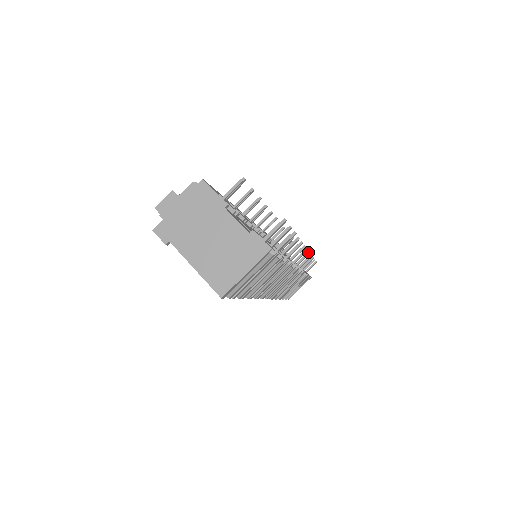
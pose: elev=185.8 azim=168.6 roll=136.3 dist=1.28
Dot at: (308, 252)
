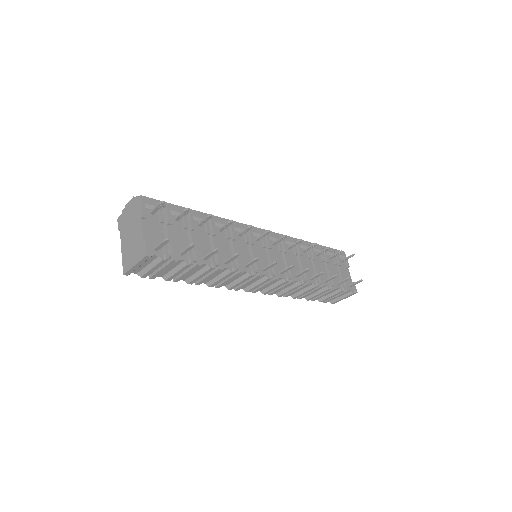
Dot at: (307, 268)
